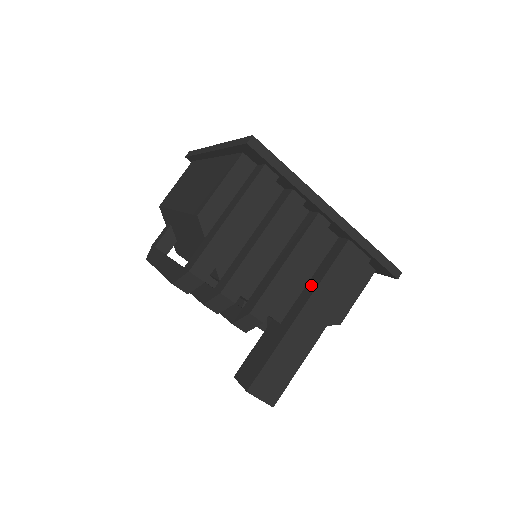
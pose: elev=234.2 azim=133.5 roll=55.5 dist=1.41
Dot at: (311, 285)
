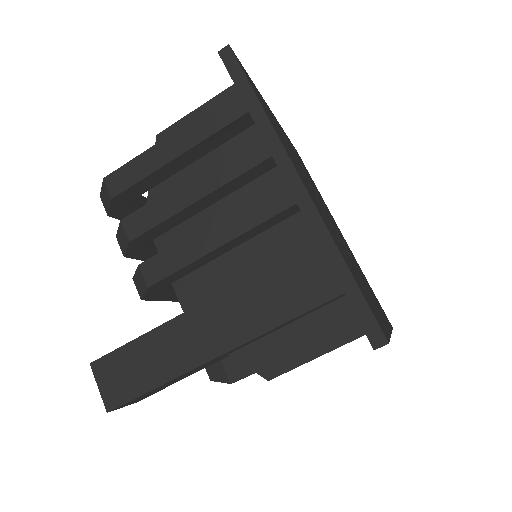
Dot at: occluded
